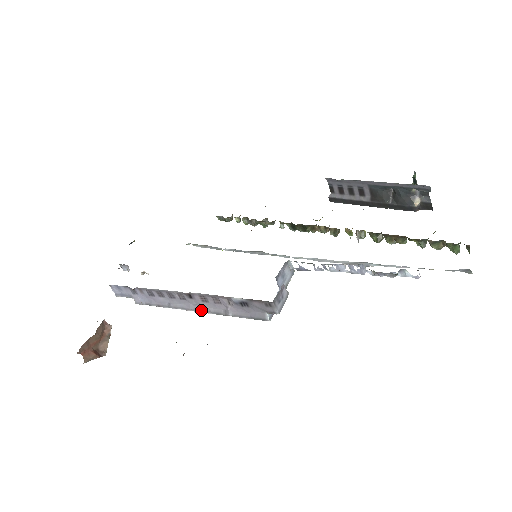
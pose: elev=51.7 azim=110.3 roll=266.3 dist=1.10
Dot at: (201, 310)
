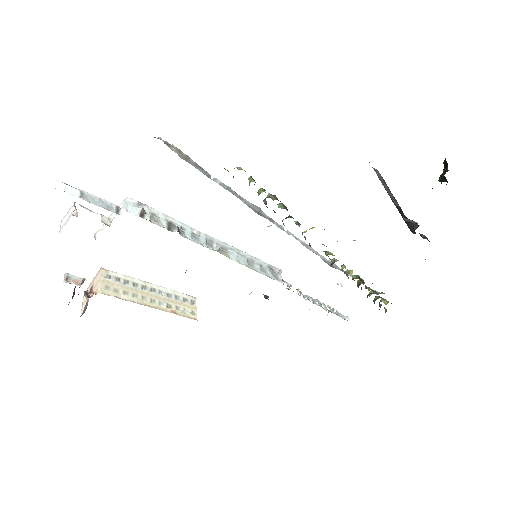
Dot at: occluded
